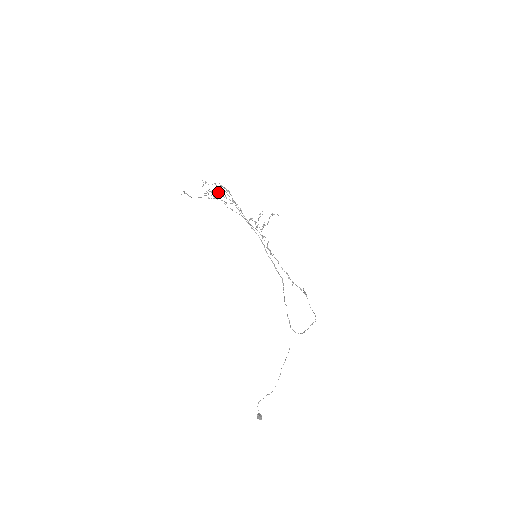
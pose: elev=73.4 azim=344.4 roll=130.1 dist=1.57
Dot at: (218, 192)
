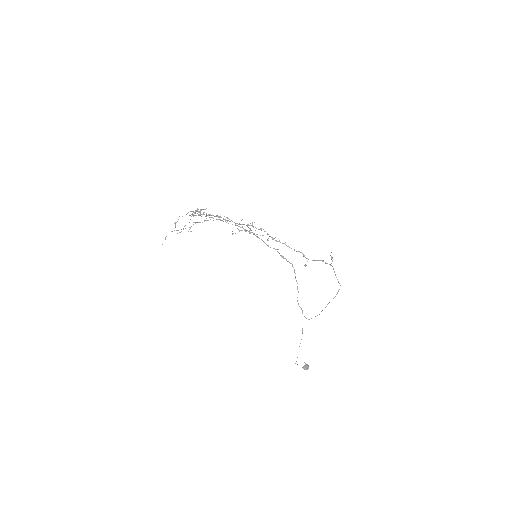
Dot at: (189, 227)
